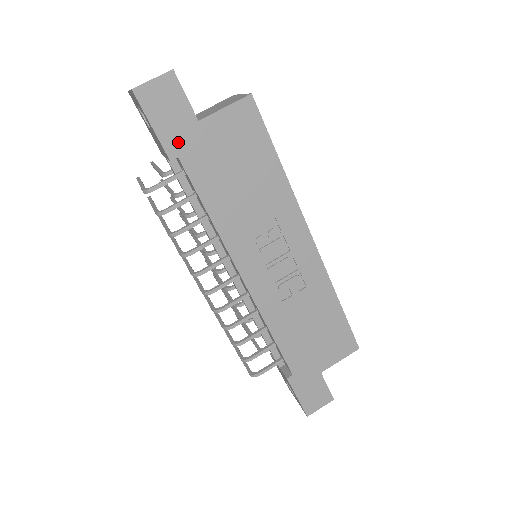
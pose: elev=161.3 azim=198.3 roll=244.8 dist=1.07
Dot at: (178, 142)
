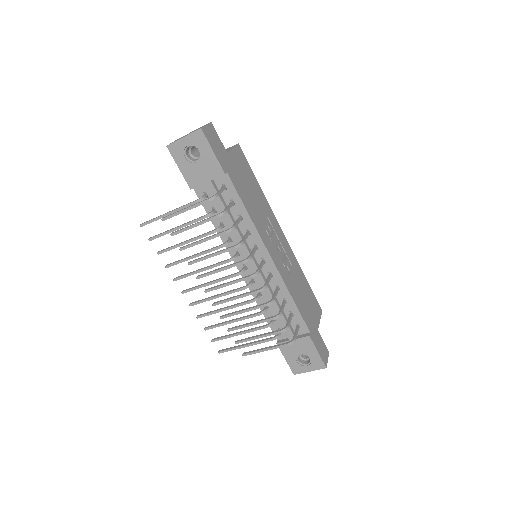
Dot at: (224, 163)
